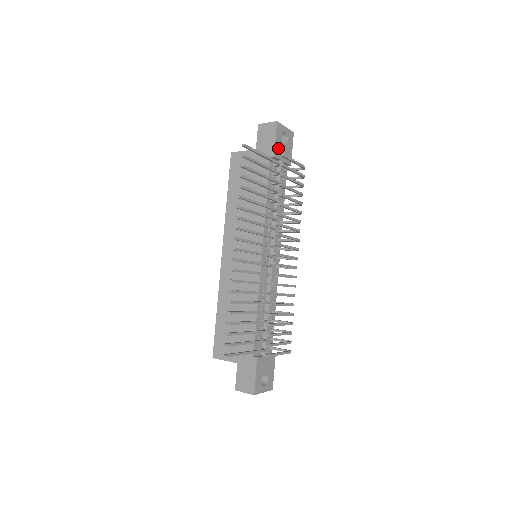
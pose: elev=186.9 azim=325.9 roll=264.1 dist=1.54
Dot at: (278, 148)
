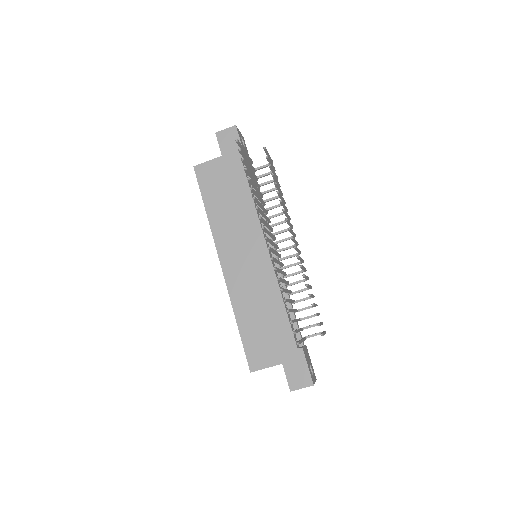
Dot at: occluded
